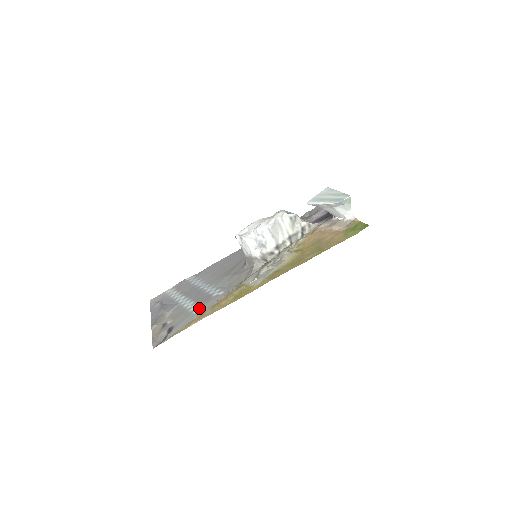
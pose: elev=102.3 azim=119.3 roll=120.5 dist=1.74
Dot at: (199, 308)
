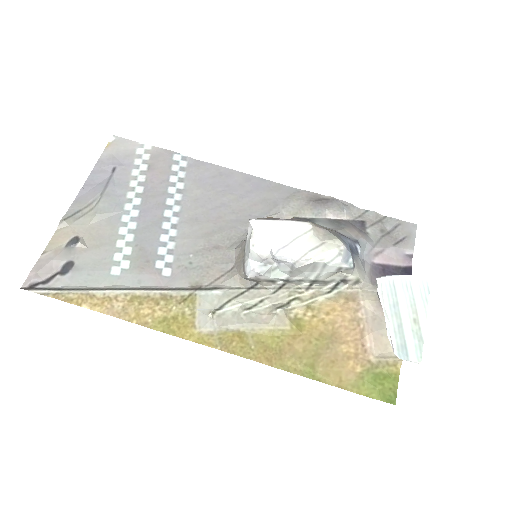
Dot at: (124, 269)
